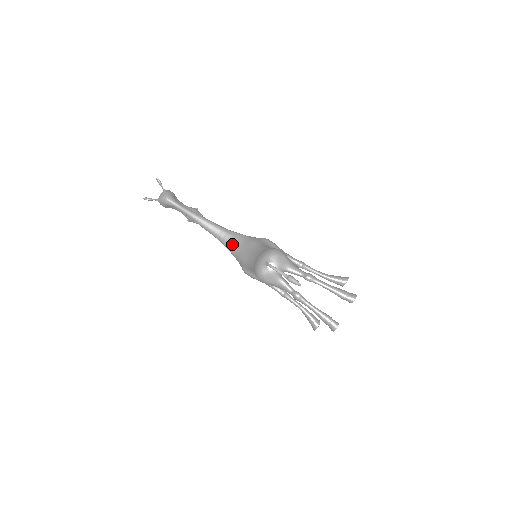
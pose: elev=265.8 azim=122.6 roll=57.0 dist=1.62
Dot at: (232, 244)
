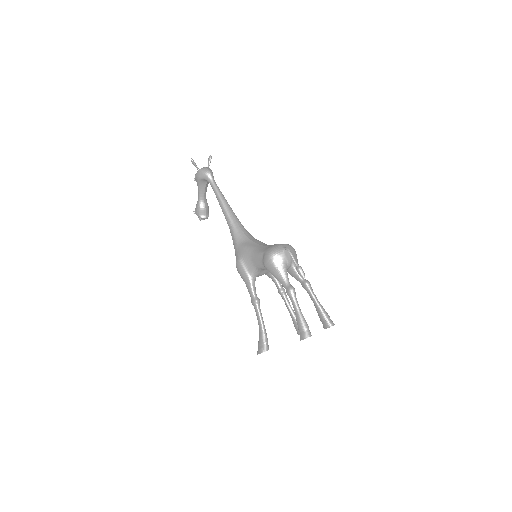
Dot at: (242, 235)
